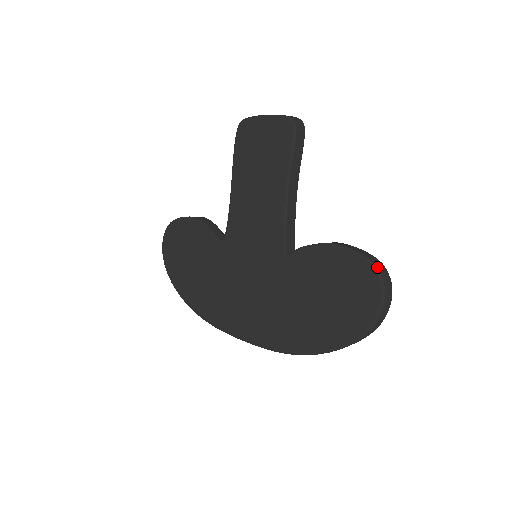
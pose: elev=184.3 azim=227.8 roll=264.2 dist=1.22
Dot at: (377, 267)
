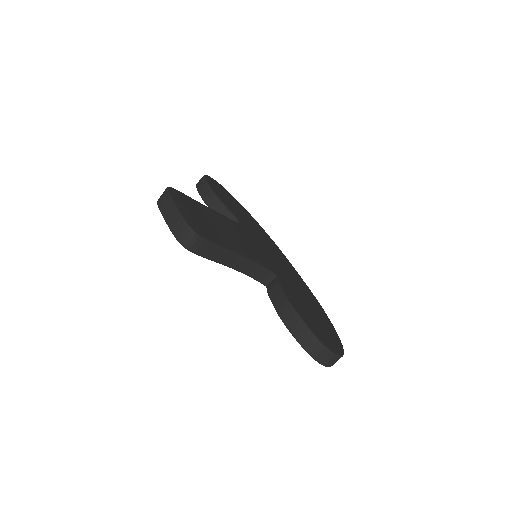
Dot at: (310, 354)
